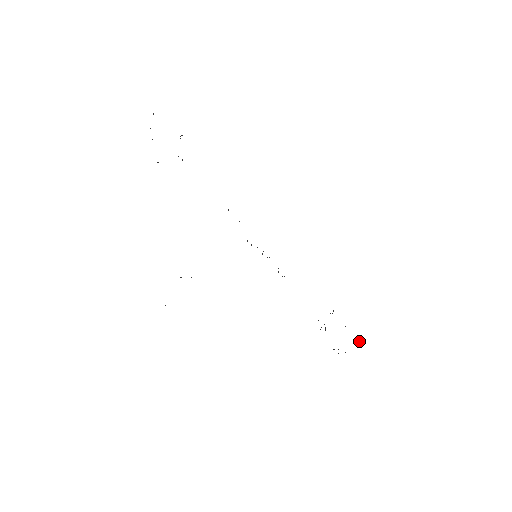
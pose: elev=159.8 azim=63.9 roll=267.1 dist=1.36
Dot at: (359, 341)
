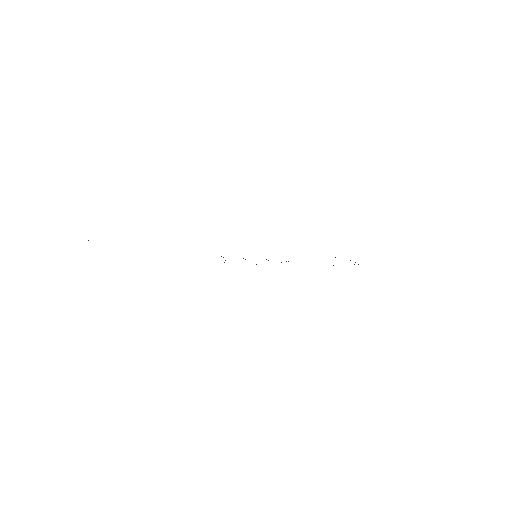
Dot at: occluded
